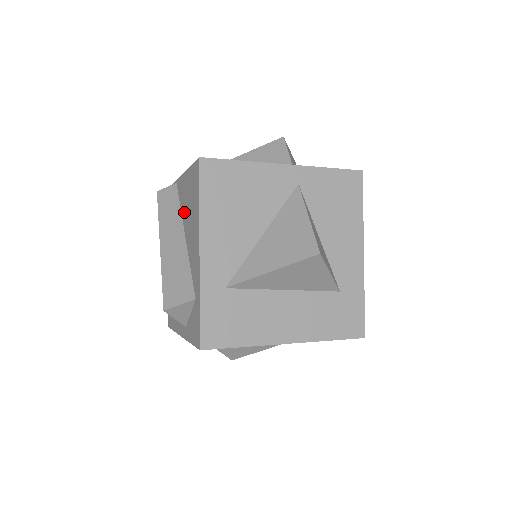
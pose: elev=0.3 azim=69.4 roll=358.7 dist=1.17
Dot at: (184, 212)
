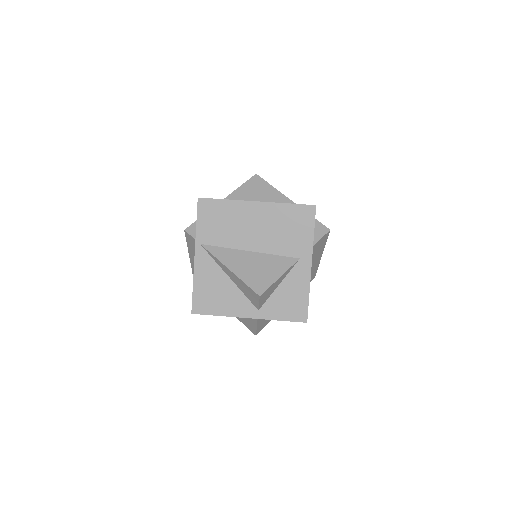
Dot at: occluded
